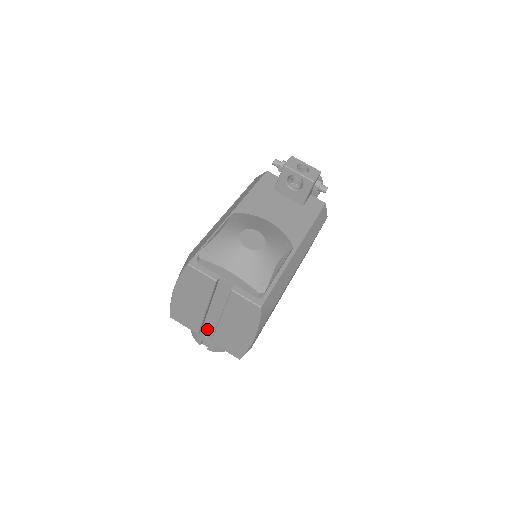
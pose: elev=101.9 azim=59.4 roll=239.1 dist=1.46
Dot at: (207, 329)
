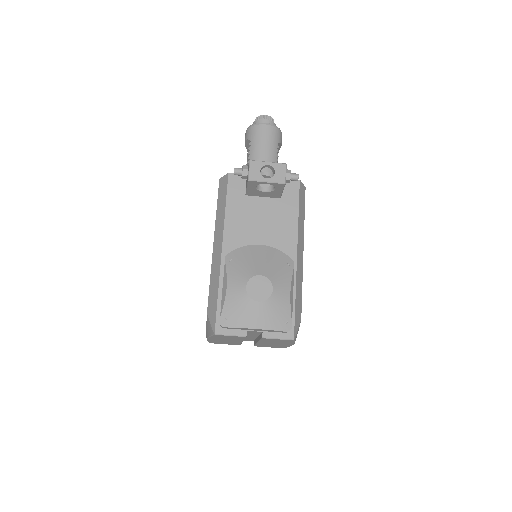
Dot at: occluded
